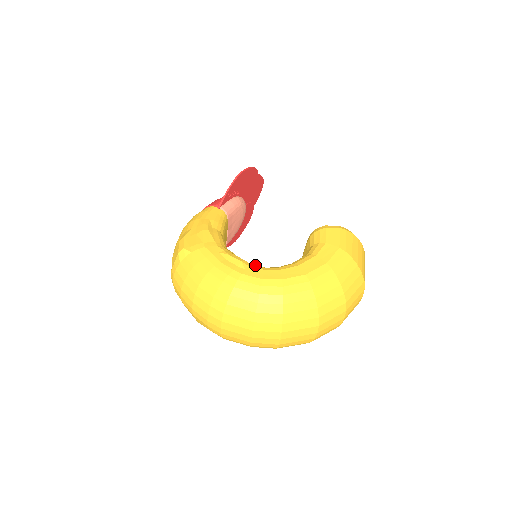
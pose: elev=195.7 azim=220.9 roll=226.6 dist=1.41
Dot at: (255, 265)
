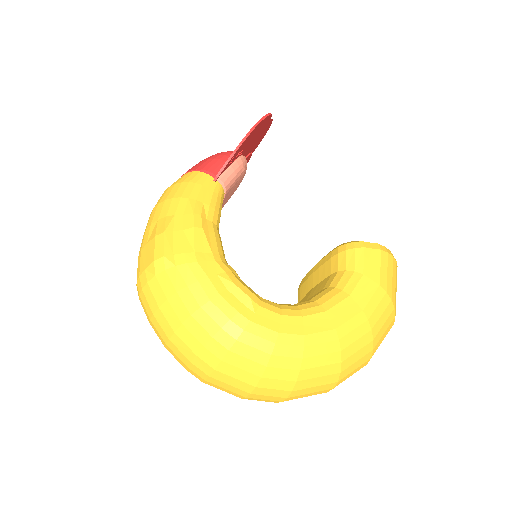
Dot at: (267, 302)
